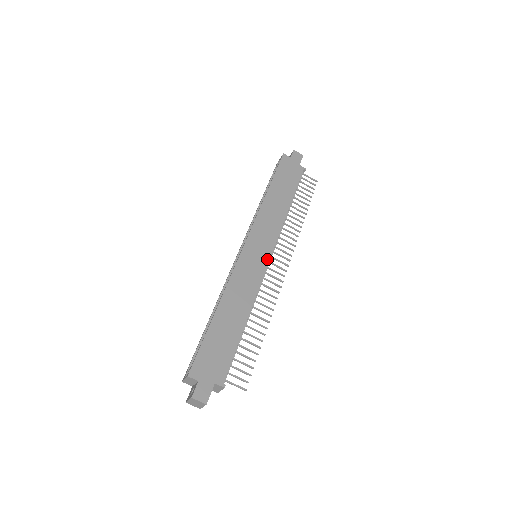
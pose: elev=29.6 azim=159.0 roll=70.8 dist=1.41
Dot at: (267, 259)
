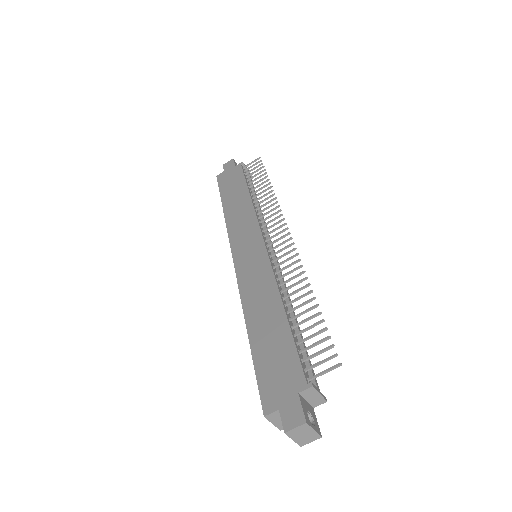
Dot at: (262, 245)
